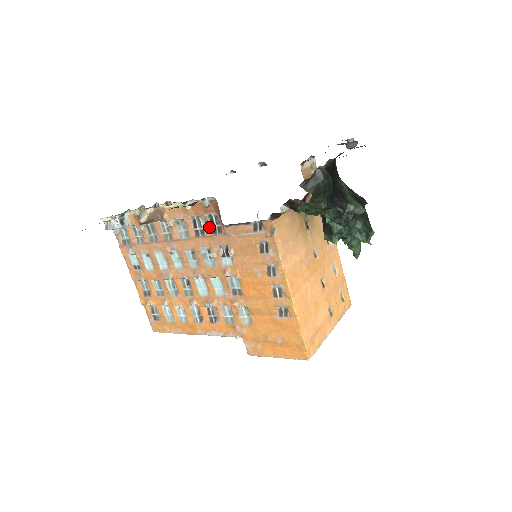
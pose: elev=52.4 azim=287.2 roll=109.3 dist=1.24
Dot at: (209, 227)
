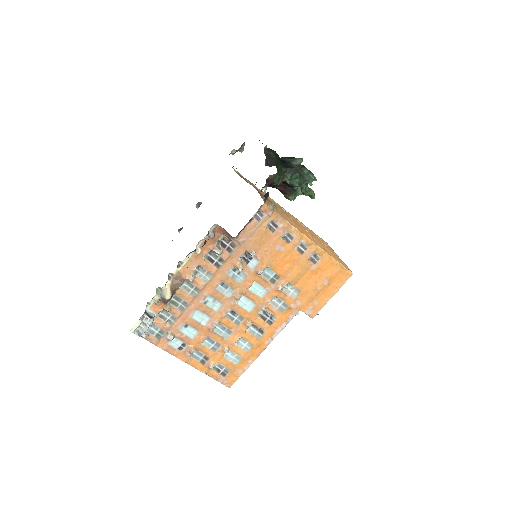
Dot at: (224, 251)
